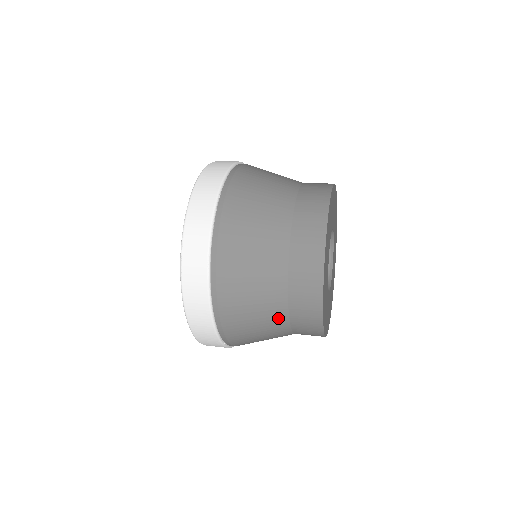
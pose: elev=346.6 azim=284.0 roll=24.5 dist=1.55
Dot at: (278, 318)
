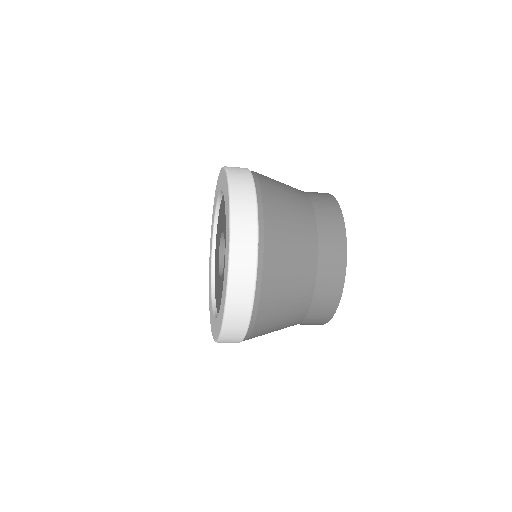
Dot at: (308, 222)
